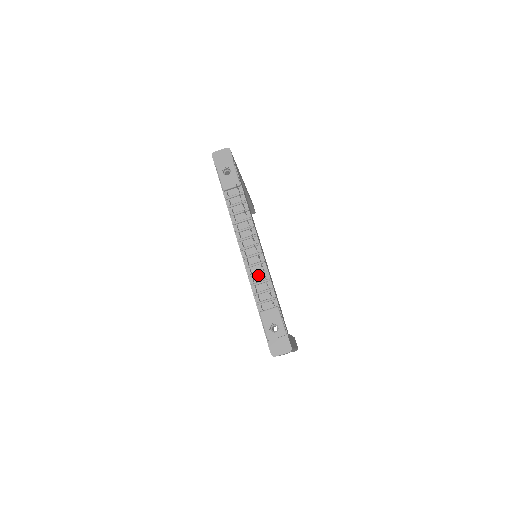
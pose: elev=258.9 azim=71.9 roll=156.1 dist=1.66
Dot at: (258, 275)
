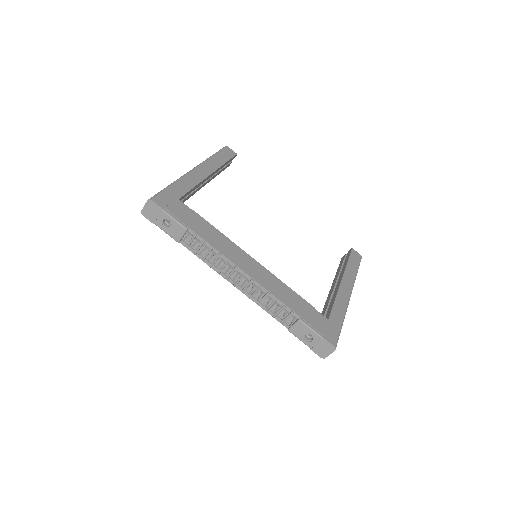
Dot at: (264, 300)
